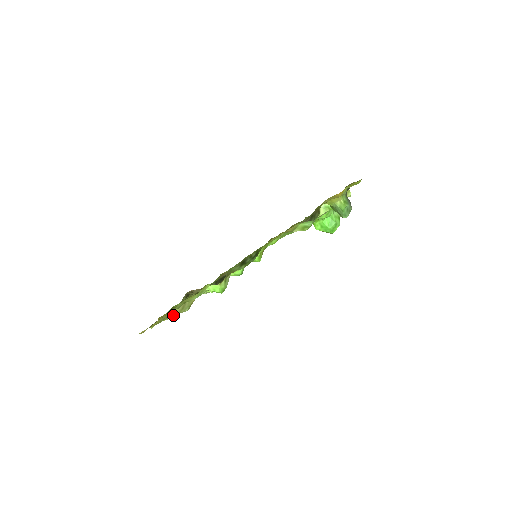
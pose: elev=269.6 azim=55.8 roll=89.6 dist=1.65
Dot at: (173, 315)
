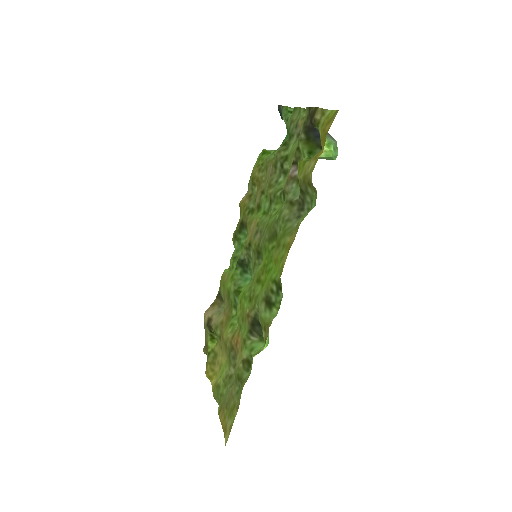
Dot at: (220, 368)
